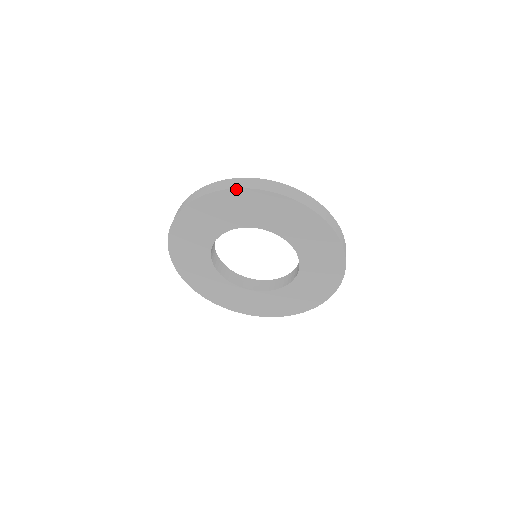
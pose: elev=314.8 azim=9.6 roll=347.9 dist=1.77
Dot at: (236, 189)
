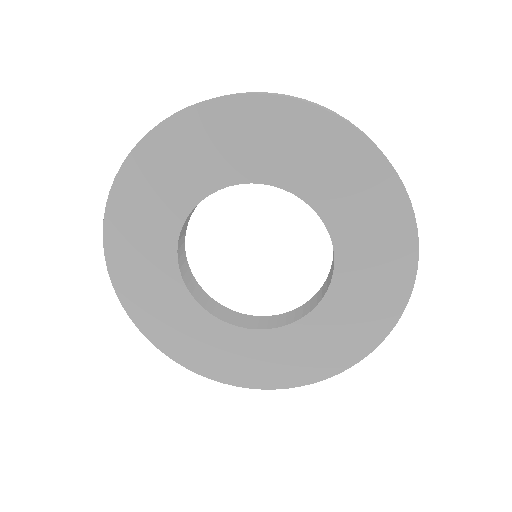
Dot at: (342, 120)
